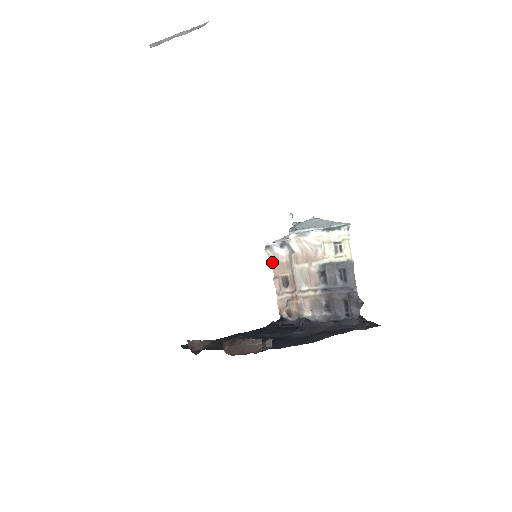
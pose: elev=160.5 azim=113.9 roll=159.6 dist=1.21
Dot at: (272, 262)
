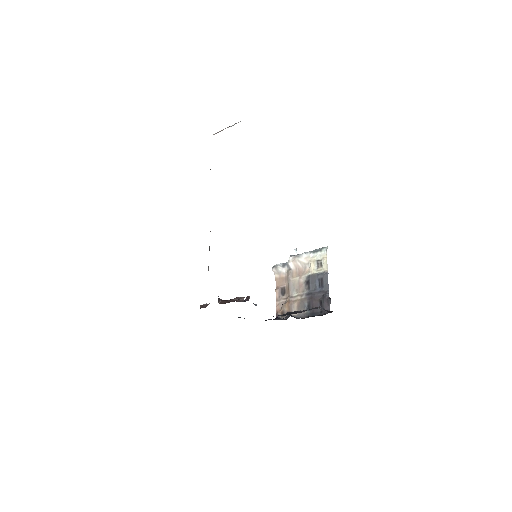
Dot at: (276, 278)
